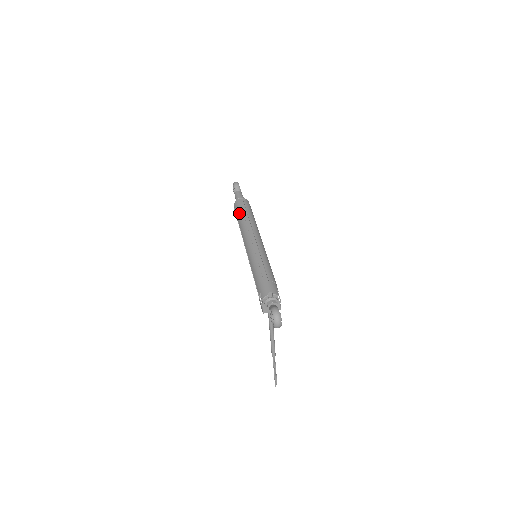
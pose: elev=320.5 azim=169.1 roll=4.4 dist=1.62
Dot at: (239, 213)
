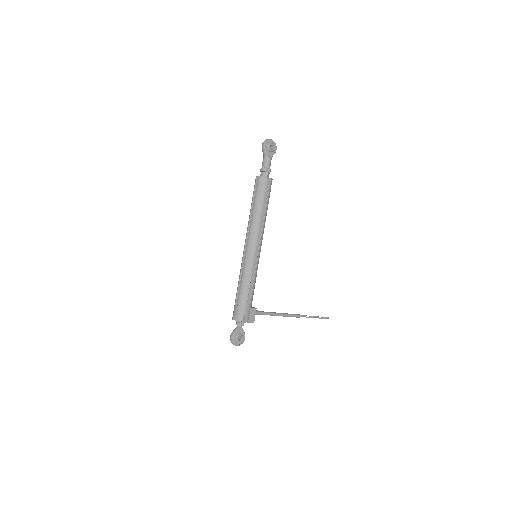
Dot at: occluded
